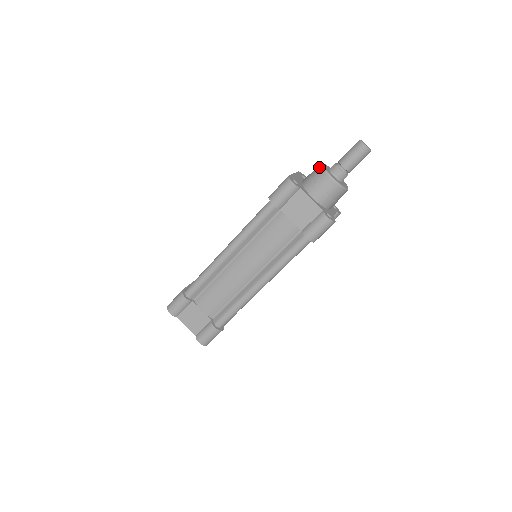
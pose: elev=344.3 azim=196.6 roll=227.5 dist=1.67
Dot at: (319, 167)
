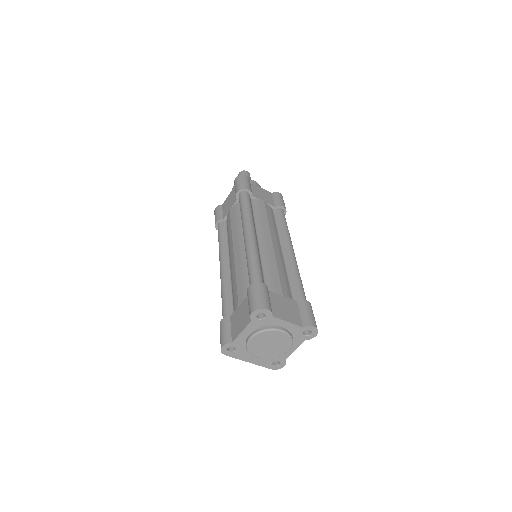
Dot at: occluded
